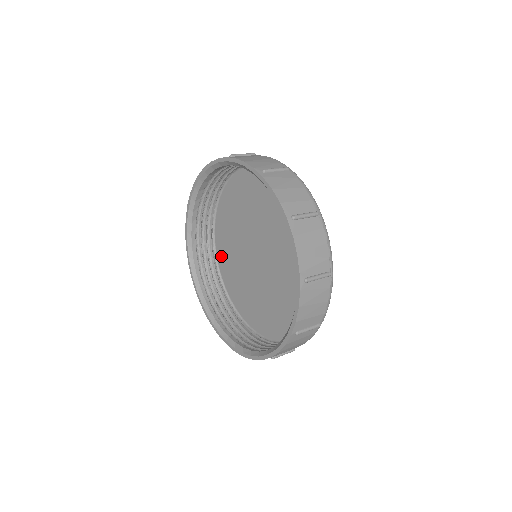
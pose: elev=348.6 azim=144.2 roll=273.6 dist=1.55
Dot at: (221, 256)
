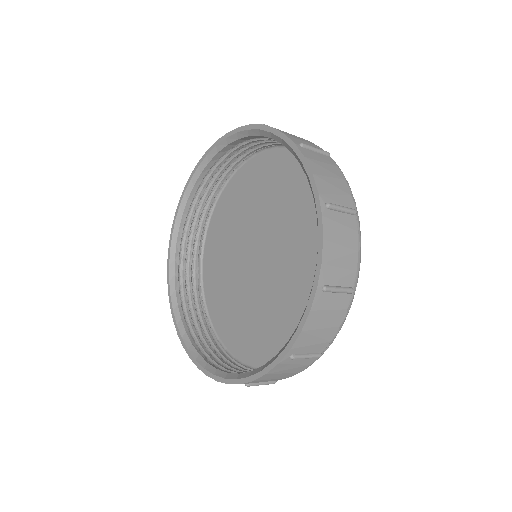
Dot at: (220, 211)
